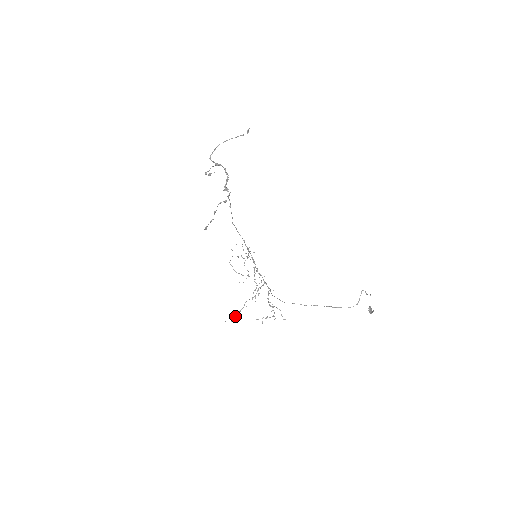
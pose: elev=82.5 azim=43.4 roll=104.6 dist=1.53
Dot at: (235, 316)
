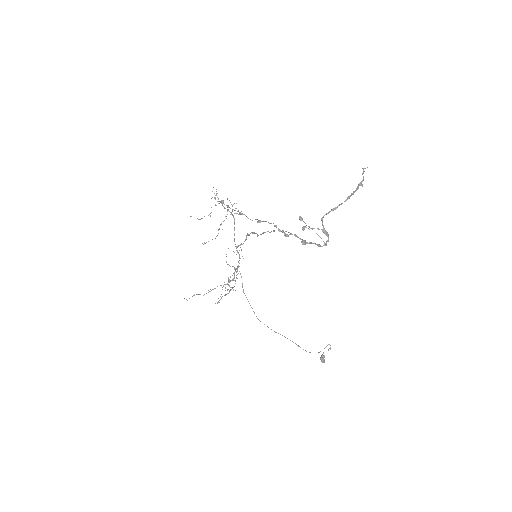
Dot at: occluded
